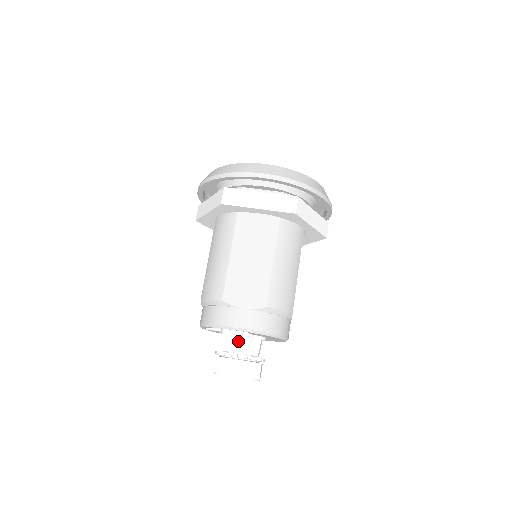
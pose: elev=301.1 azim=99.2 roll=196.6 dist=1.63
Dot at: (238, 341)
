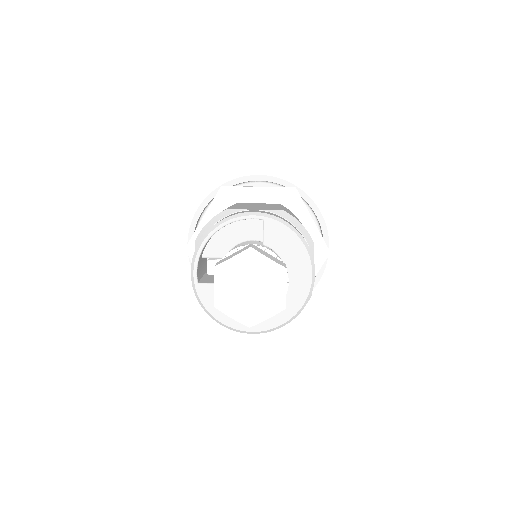
Dot at: occluded
